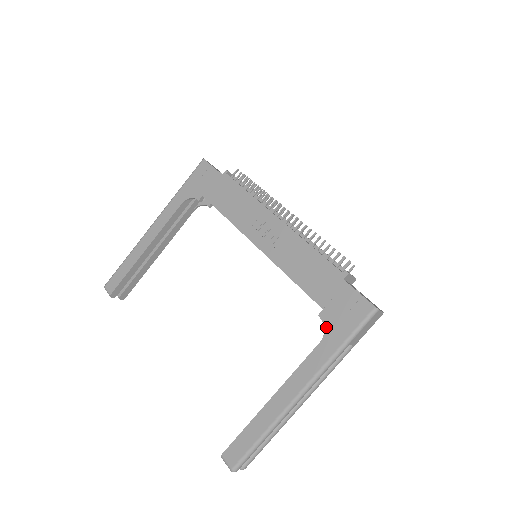
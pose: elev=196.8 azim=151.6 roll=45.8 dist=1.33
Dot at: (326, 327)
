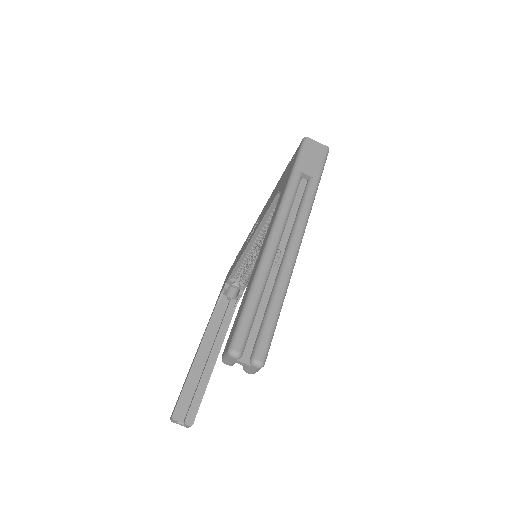
Dot at: (281, 188)
